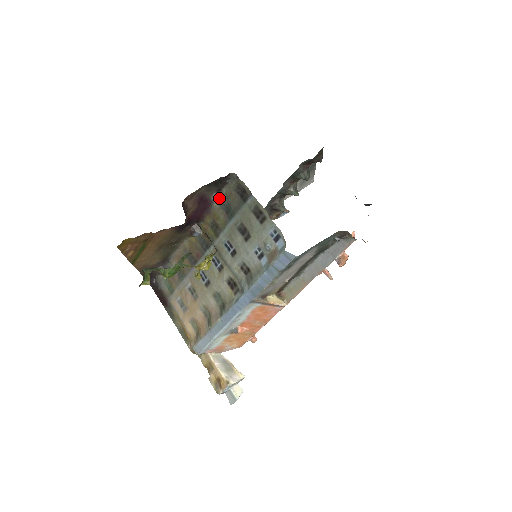
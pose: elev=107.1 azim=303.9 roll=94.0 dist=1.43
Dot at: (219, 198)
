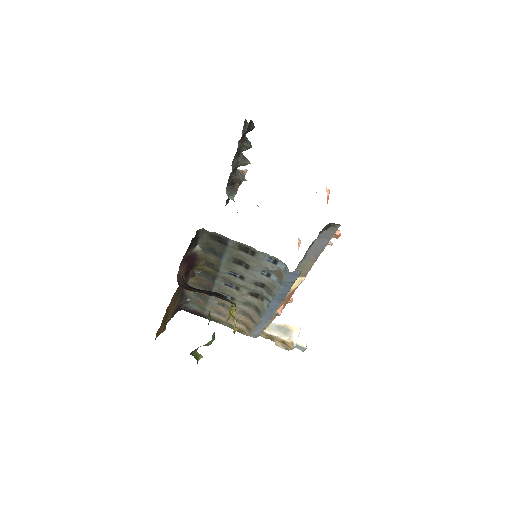
Dot at: (199, 247)
